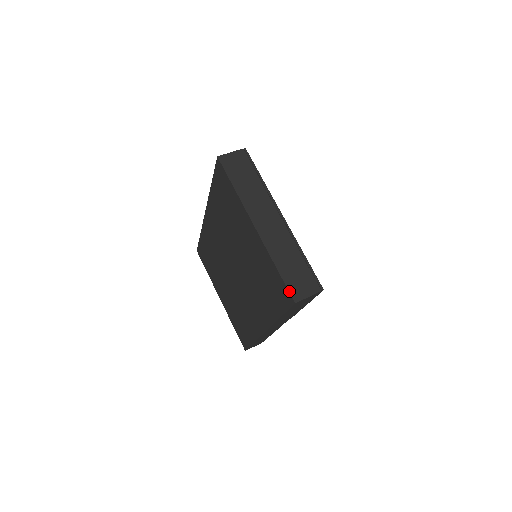
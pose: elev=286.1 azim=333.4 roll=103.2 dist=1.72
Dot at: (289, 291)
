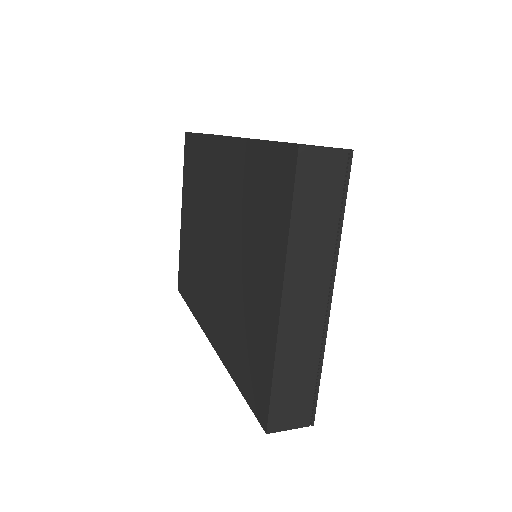
Dot at: (269, 416)
